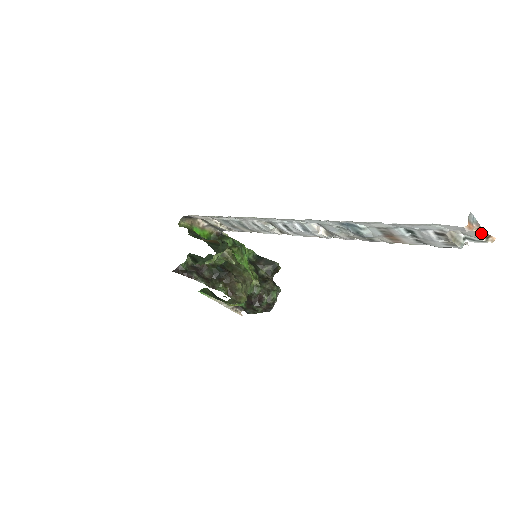
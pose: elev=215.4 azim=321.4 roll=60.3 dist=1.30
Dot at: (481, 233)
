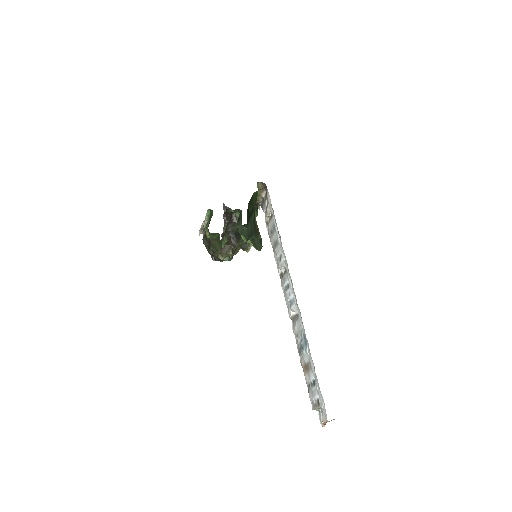
Dot at: (326, 422)
